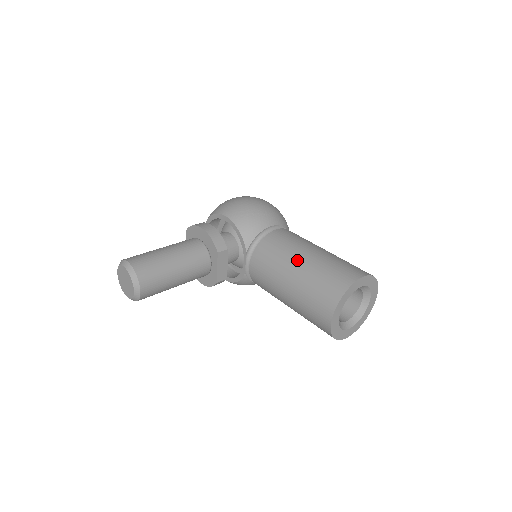
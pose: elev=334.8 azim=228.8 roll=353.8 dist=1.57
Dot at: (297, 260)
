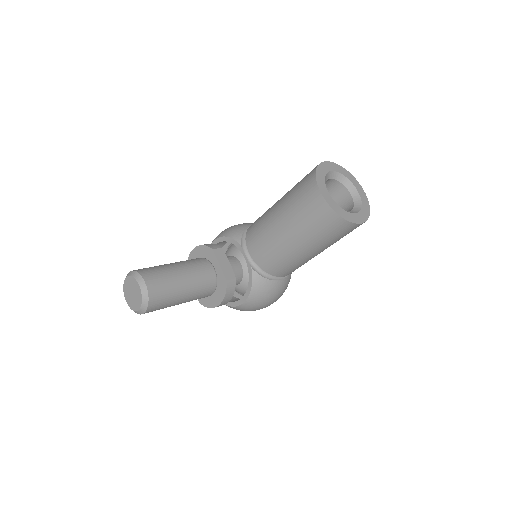
Dot at: (276, 203)
